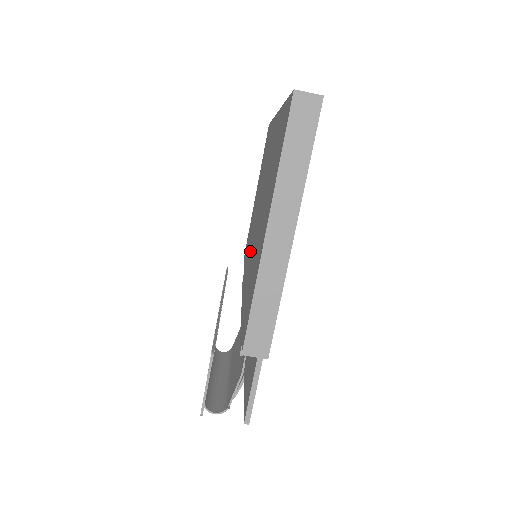
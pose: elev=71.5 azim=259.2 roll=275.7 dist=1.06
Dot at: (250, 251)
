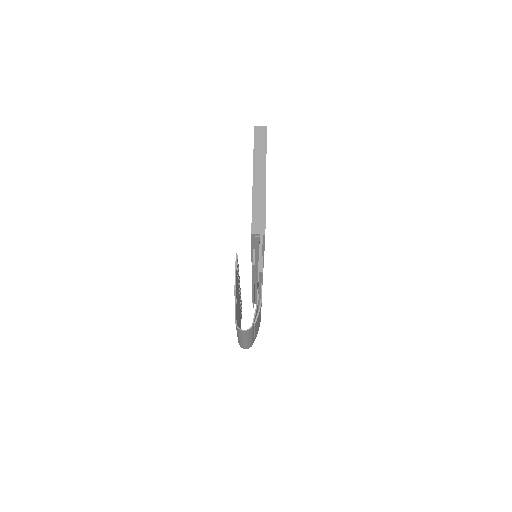
Dot at: occluded
